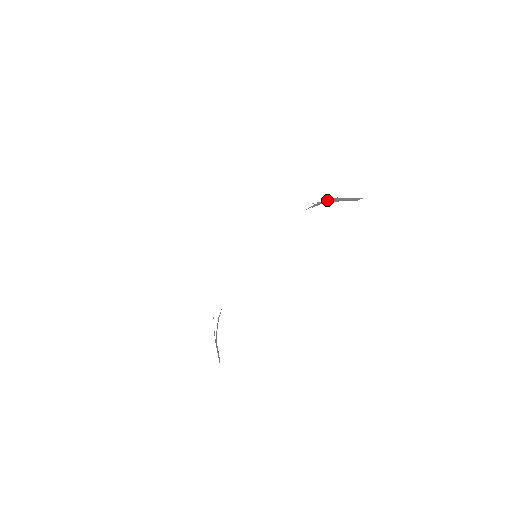
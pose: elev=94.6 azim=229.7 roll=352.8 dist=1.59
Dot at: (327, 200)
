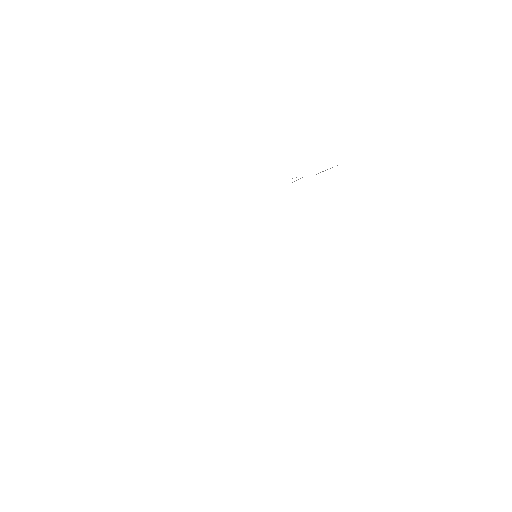
Dot at: occluded
